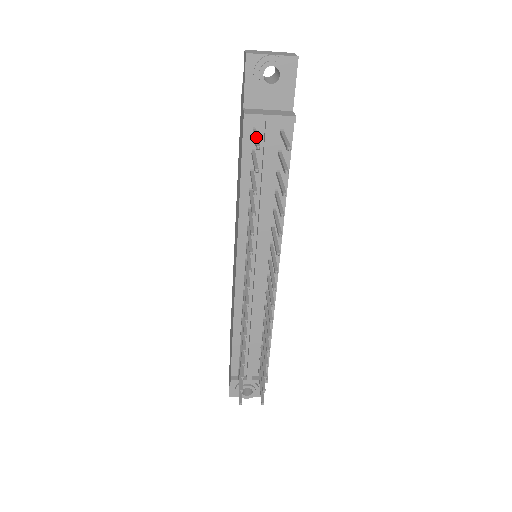
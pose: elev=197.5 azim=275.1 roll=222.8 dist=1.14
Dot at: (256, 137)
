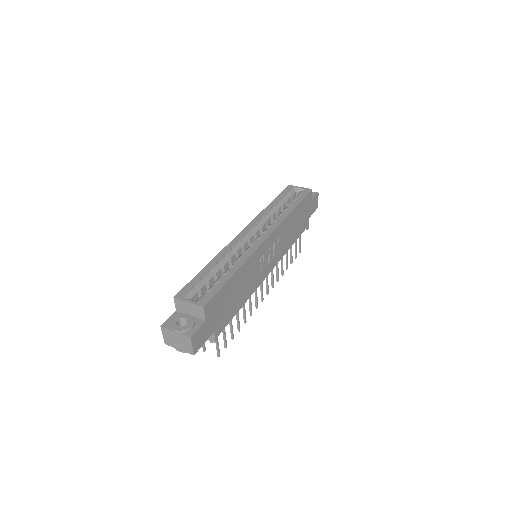
Dot at: occluded
